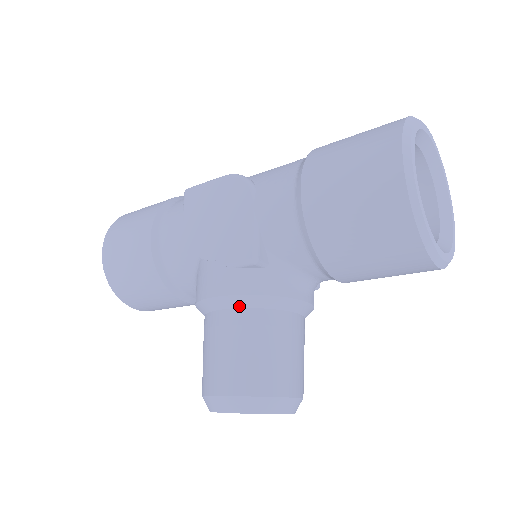
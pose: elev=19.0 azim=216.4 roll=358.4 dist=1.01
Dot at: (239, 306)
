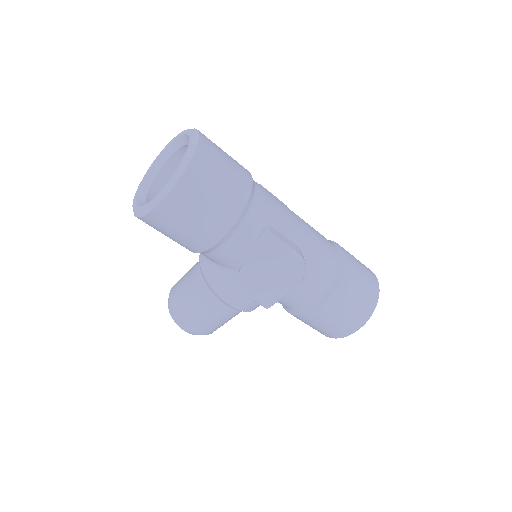
Dot at: (237, 310)
